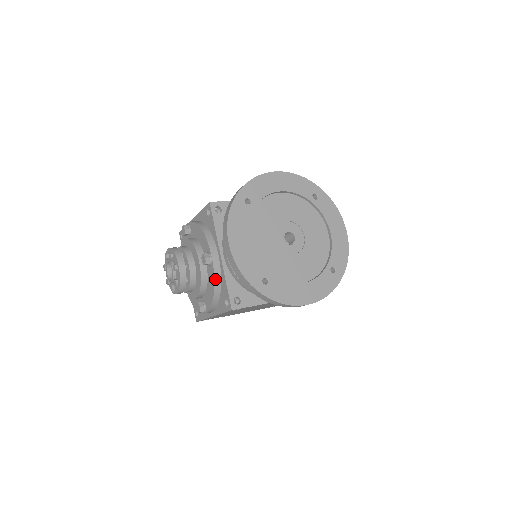
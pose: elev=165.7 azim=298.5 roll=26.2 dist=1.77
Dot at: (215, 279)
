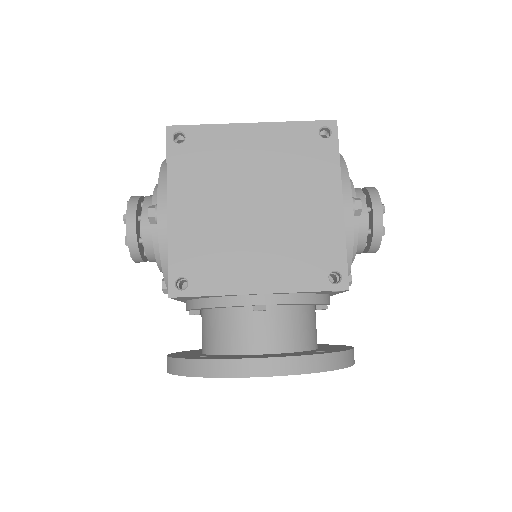
Dot at: occluded
